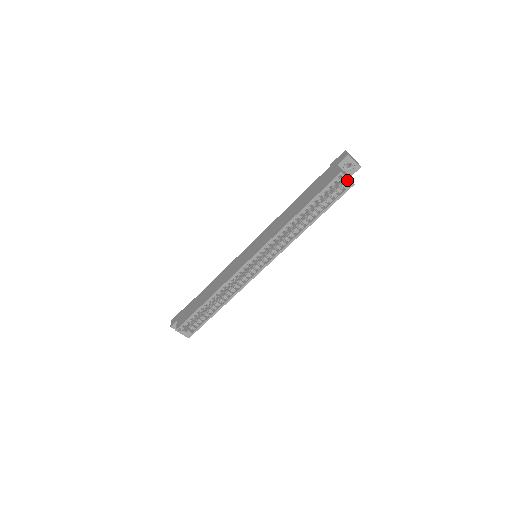
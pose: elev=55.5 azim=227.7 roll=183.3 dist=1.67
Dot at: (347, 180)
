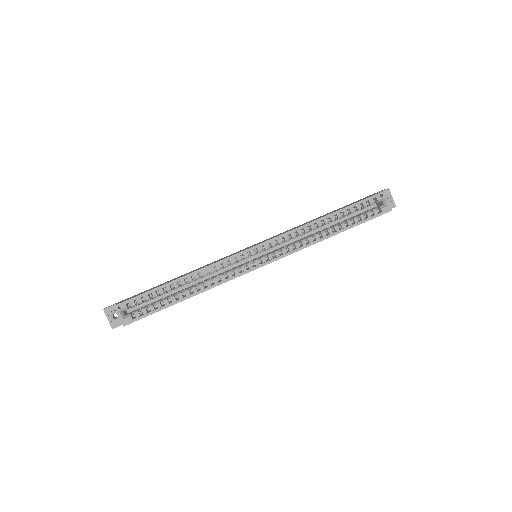
Dot at: (386, 202)
